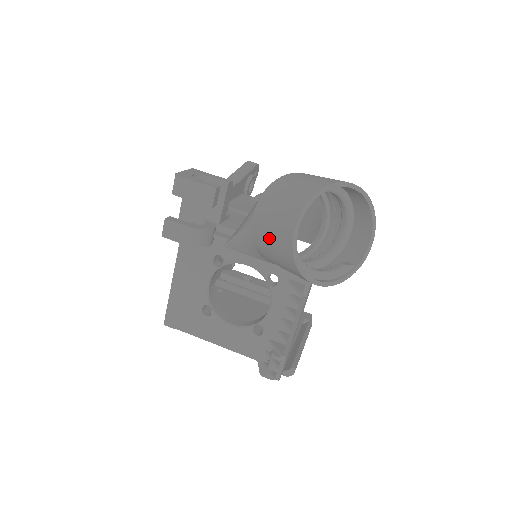
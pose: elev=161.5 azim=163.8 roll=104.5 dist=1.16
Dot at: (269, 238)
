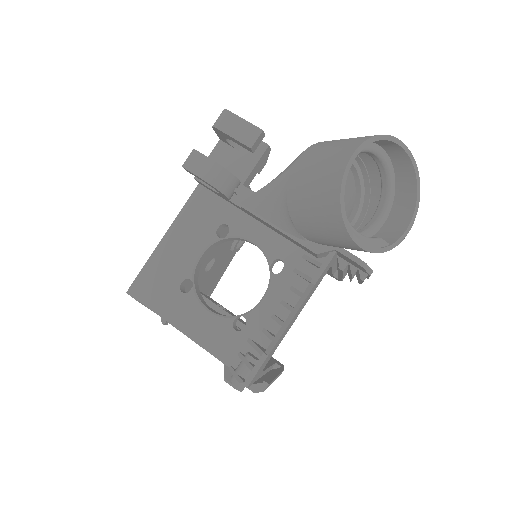
Dot at: (311, 176)
